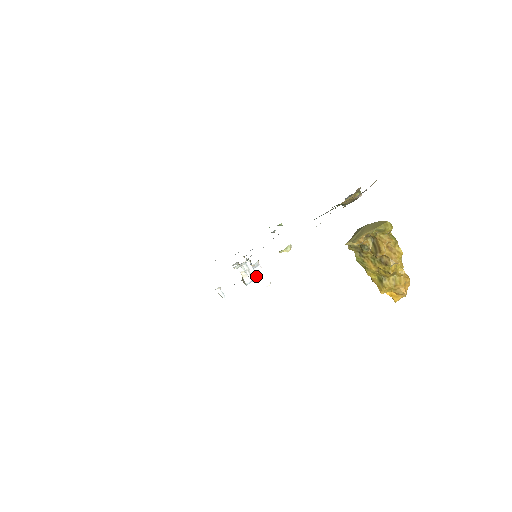
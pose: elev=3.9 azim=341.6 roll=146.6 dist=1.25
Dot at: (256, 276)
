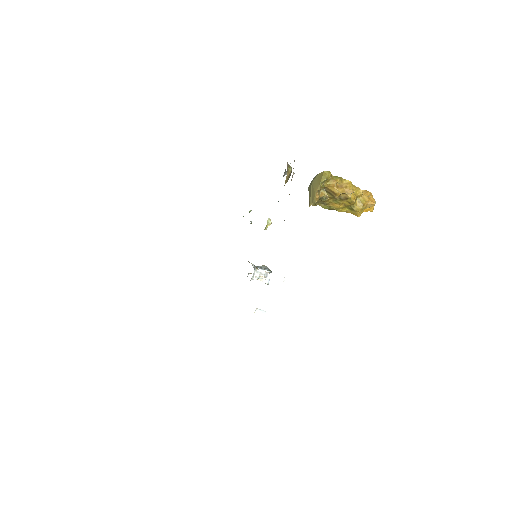
Dot at: occluded
